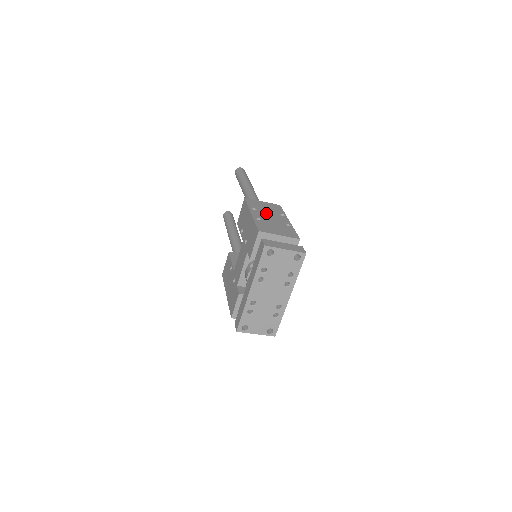
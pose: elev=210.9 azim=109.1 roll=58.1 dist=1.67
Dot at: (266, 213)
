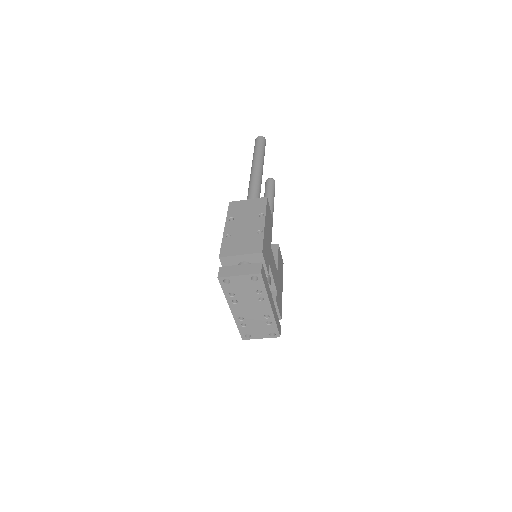
Dot at: (242, 220)
